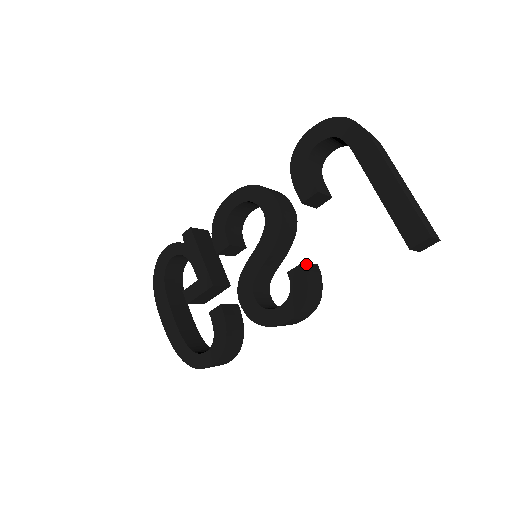
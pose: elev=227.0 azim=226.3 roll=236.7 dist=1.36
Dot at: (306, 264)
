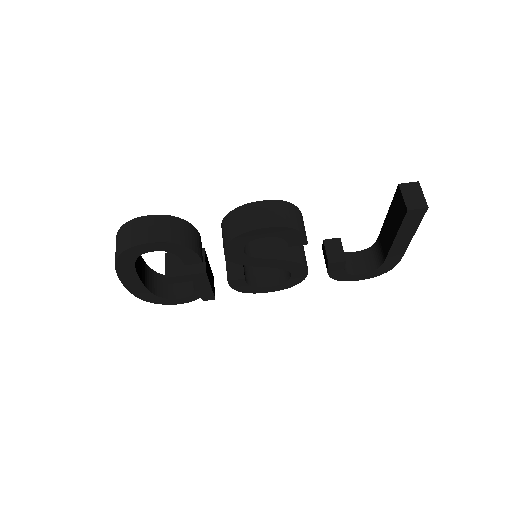
Dot at: occluded
